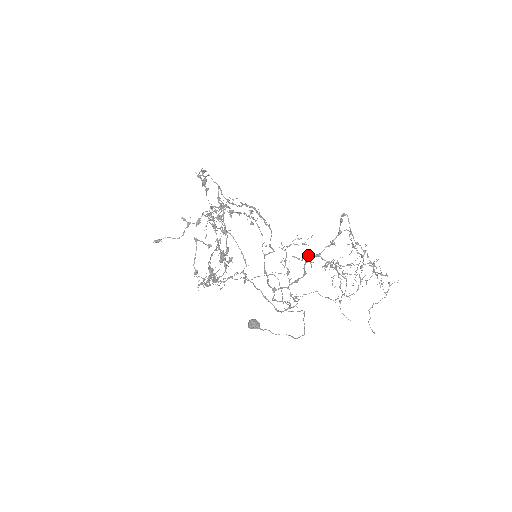
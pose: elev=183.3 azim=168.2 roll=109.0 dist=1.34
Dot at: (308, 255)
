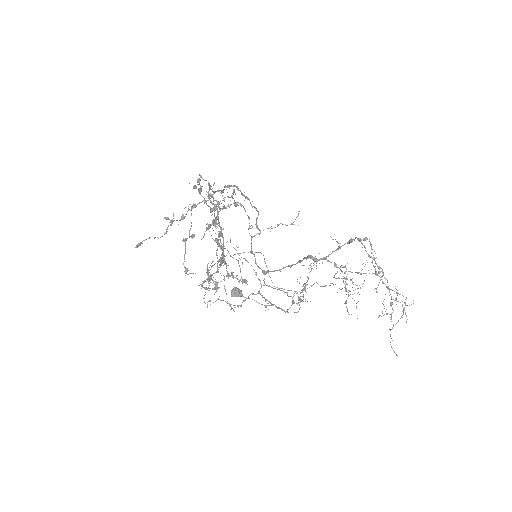
Dot at: (315, 259)
